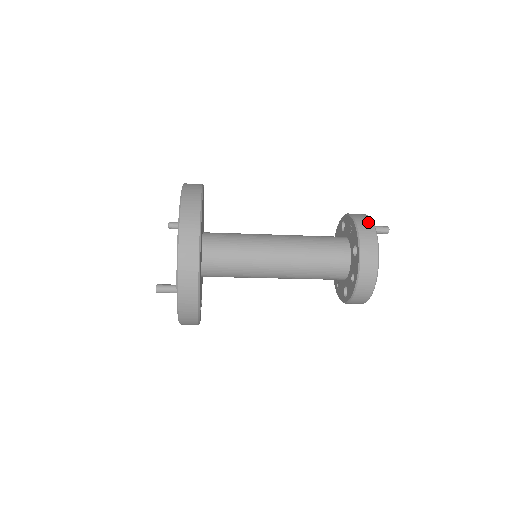
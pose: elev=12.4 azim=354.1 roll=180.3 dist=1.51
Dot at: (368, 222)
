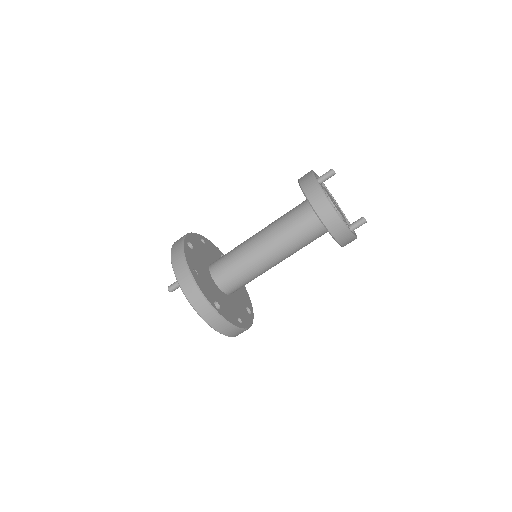
Dot at: occluded
